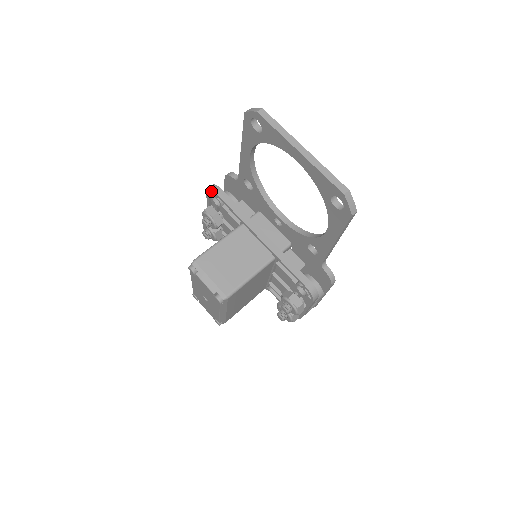
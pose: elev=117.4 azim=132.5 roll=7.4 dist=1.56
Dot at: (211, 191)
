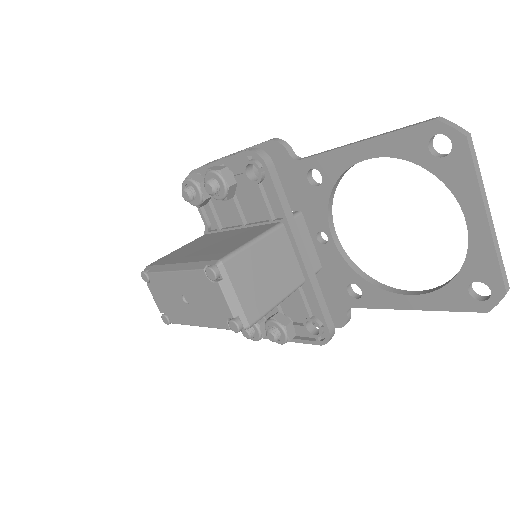
Dot at: (258, 159)
